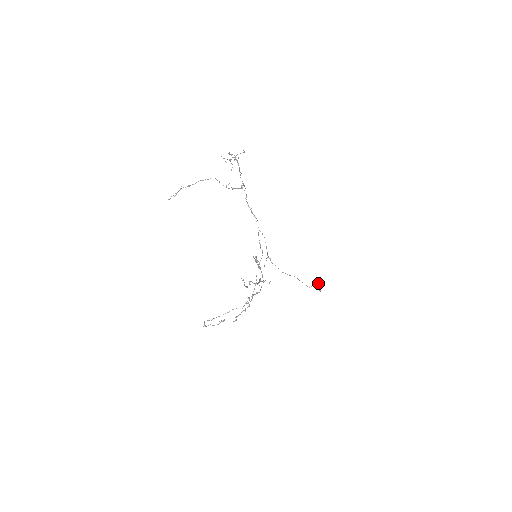
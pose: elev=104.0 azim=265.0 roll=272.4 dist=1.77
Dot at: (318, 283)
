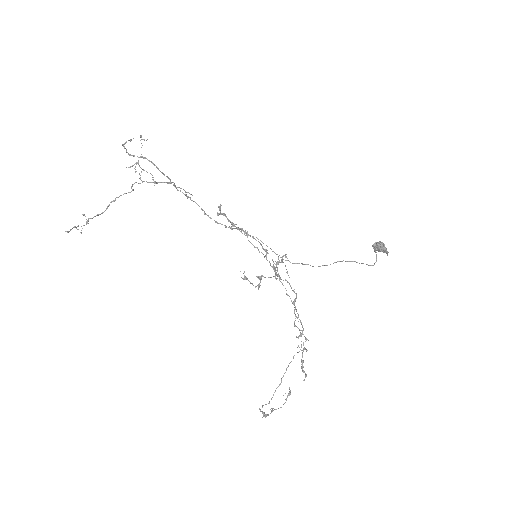
Dot at: occluded
